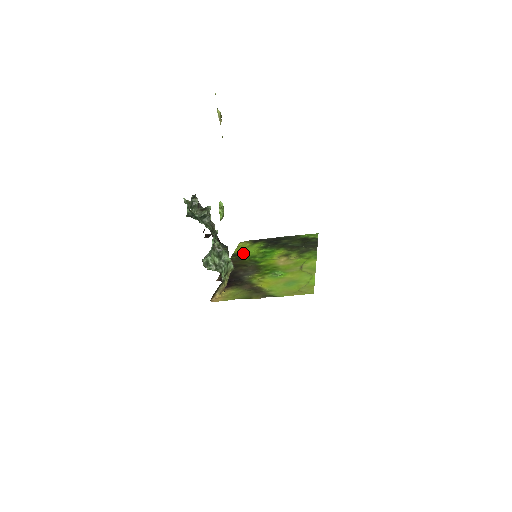
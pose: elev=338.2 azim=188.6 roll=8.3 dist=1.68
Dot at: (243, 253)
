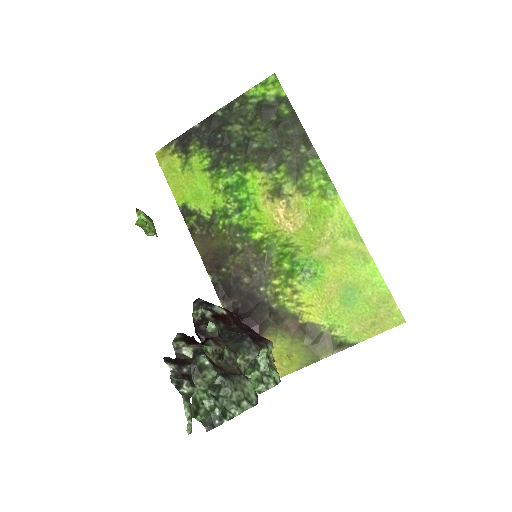
Dot at: (196, 202)
